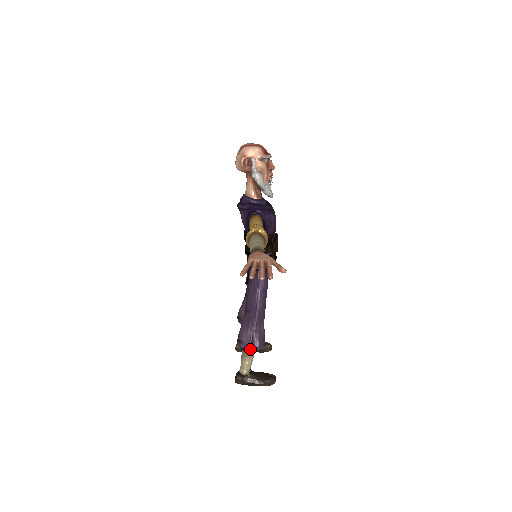
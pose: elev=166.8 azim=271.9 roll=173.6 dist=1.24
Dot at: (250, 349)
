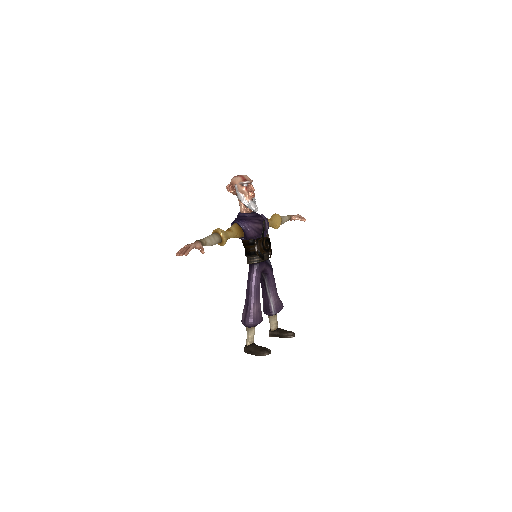
Dot at: (245, 324)
